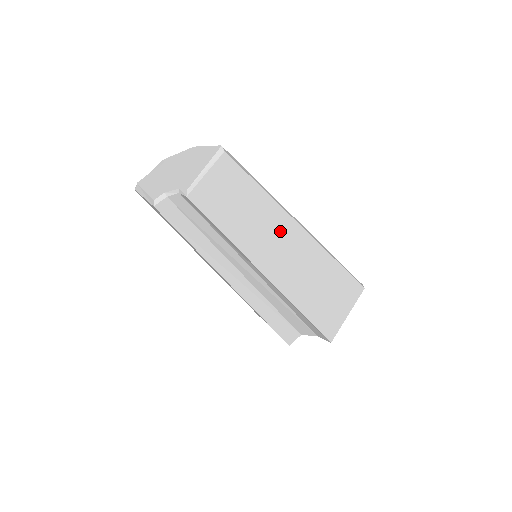
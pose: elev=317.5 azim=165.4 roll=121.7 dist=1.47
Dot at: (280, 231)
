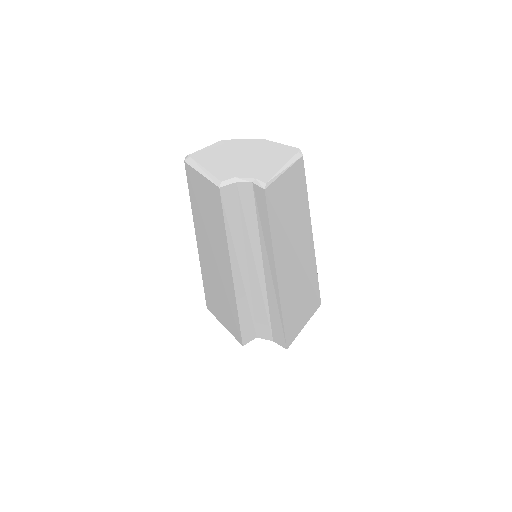
Dot at: (301, 240)
